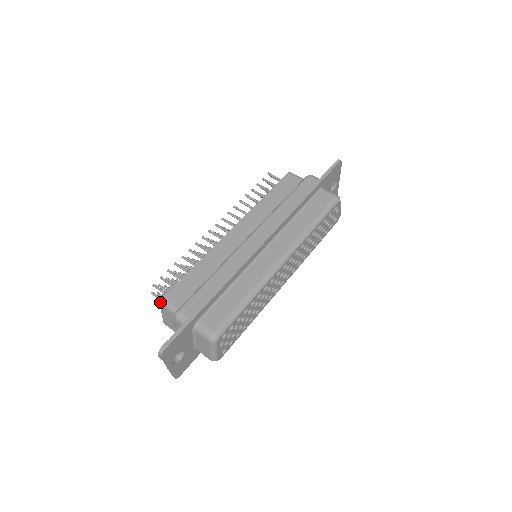
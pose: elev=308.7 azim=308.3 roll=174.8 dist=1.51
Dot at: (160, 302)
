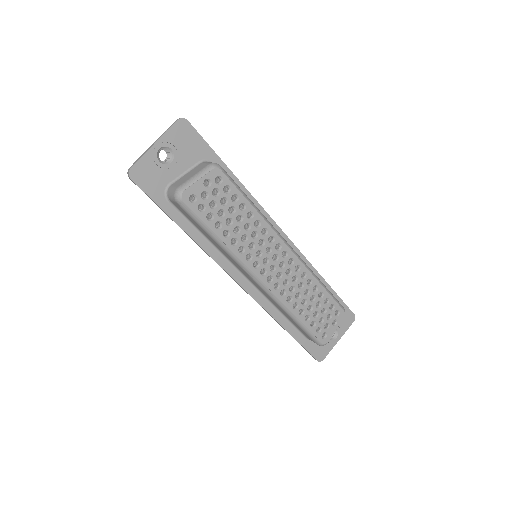
Dot at: occluded
